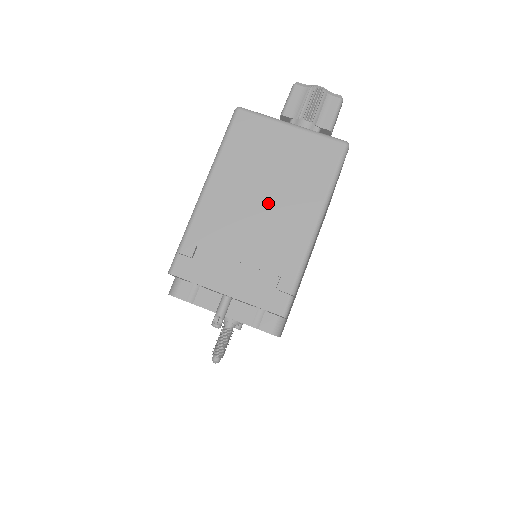
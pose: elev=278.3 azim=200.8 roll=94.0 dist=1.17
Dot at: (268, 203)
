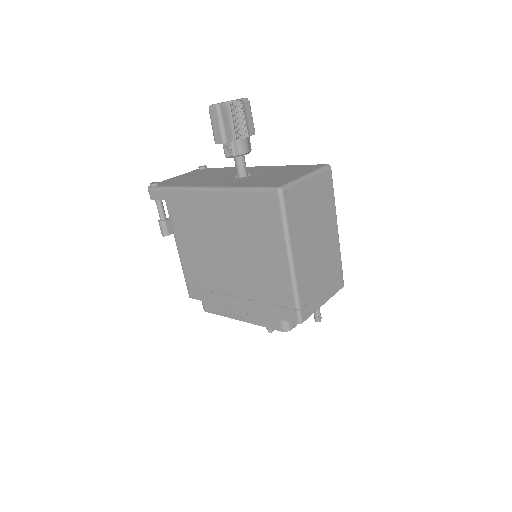
Dot at: (319, 237)
